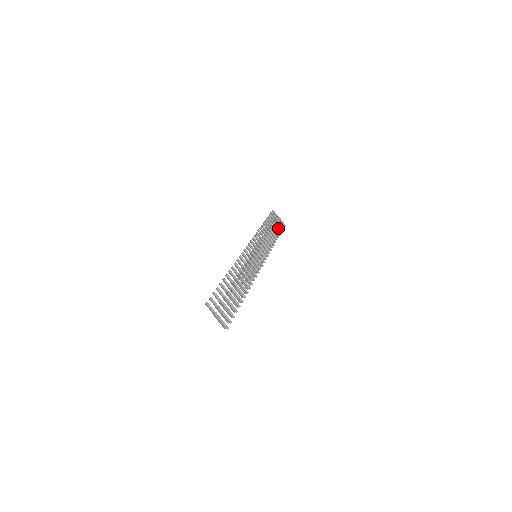
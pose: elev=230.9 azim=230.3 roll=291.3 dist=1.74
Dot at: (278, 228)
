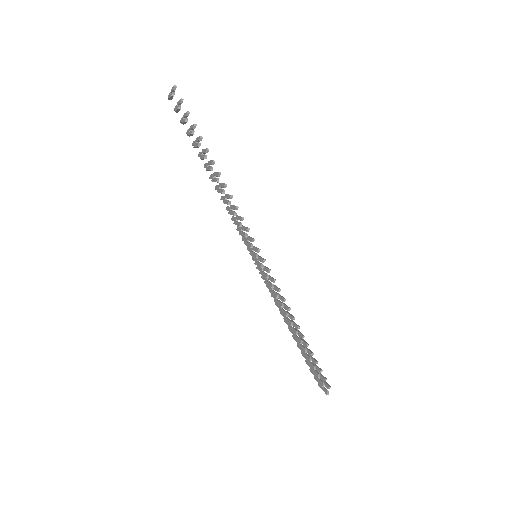
Dot at: (313, 358)
